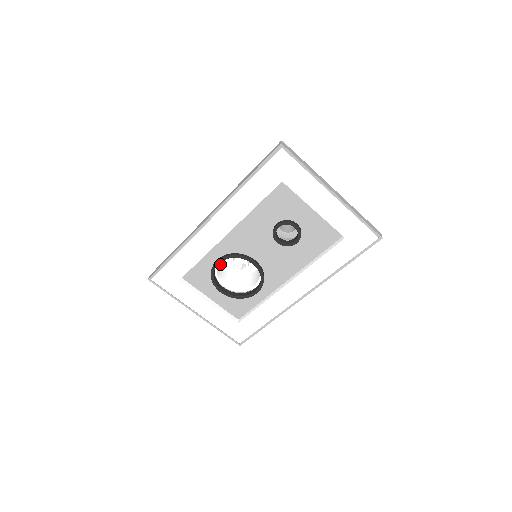
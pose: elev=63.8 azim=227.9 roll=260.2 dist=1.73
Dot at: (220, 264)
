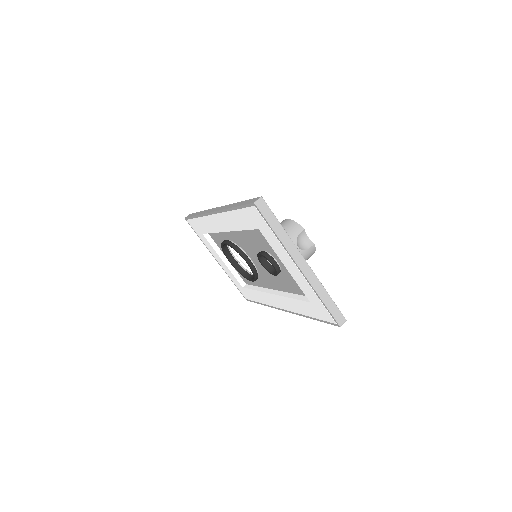
Dot at: occluded
